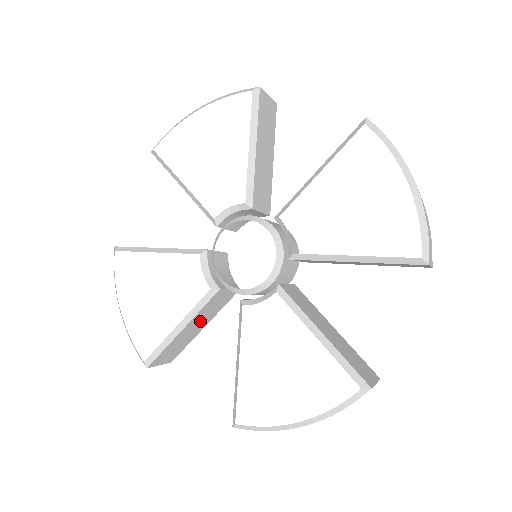
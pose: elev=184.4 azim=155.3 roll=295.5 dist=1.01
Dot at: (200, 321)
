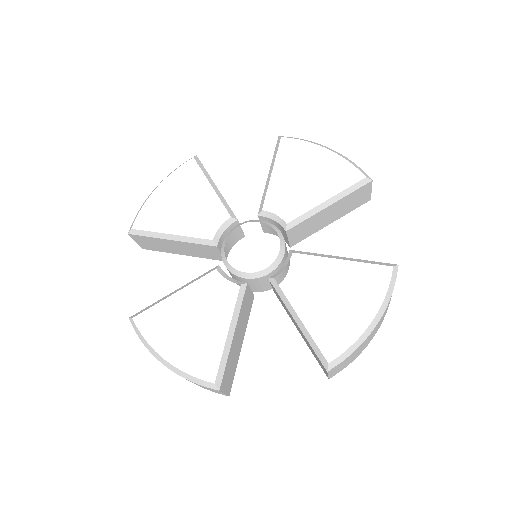
Dot at: (240, 330)
